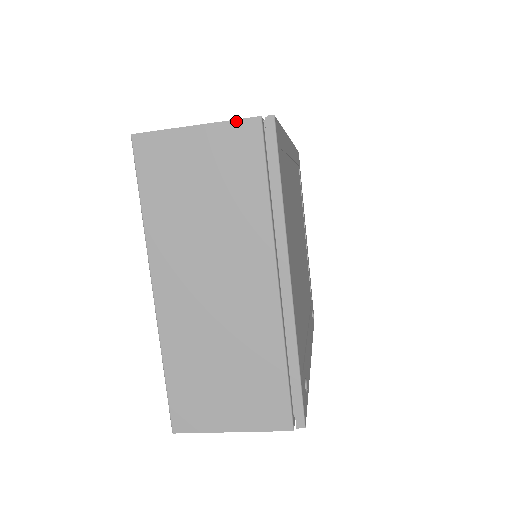
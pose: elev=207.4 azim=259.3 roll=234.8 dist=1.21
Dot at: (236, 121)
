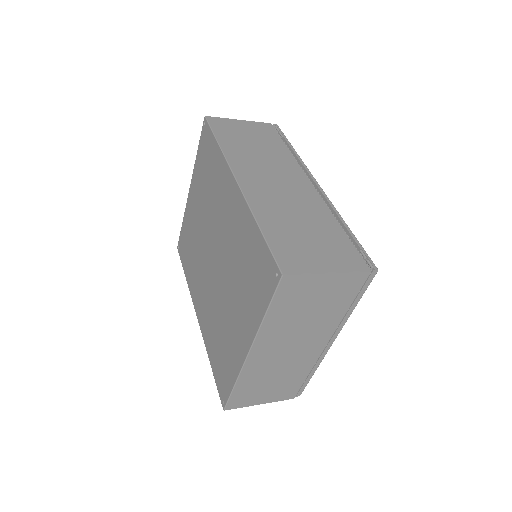
Dot at: (356, 273)
